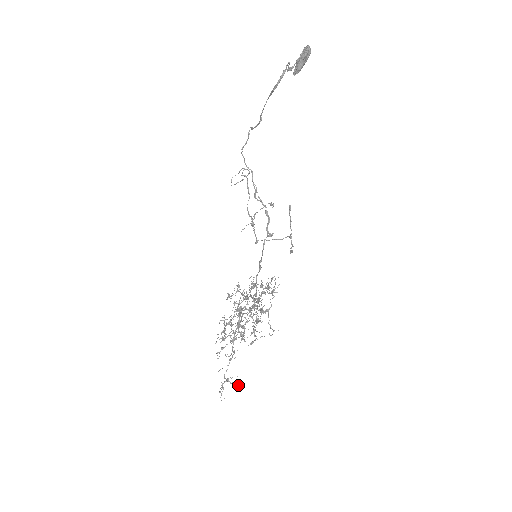
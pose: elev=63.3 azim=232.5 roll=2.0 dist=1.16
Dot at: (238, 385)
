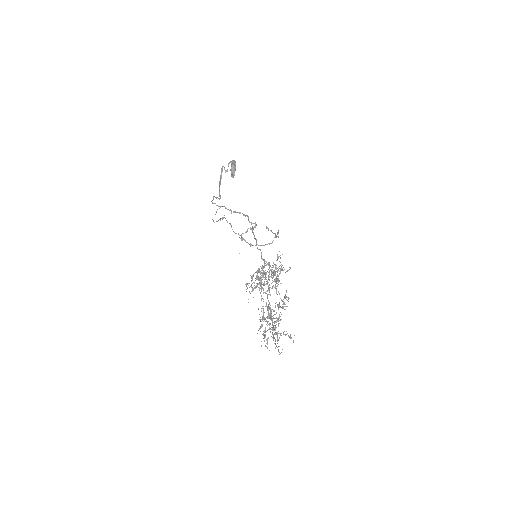
Dot at: (290, 336)
